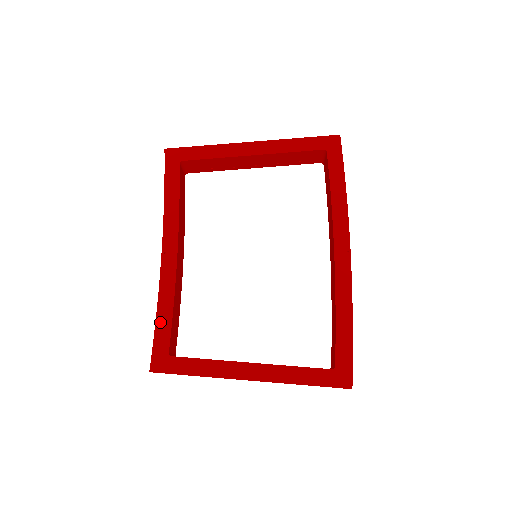
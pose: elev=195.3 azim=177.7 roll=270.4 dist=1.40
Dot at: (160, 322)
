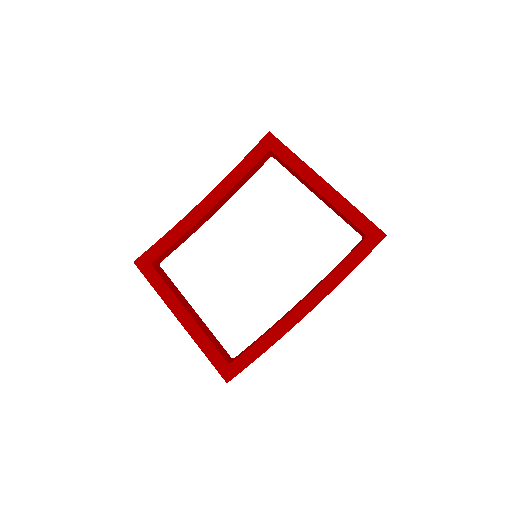
Dot at: (164, 240)
